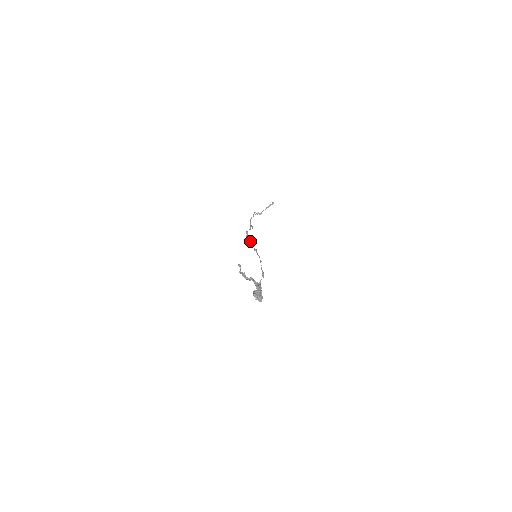
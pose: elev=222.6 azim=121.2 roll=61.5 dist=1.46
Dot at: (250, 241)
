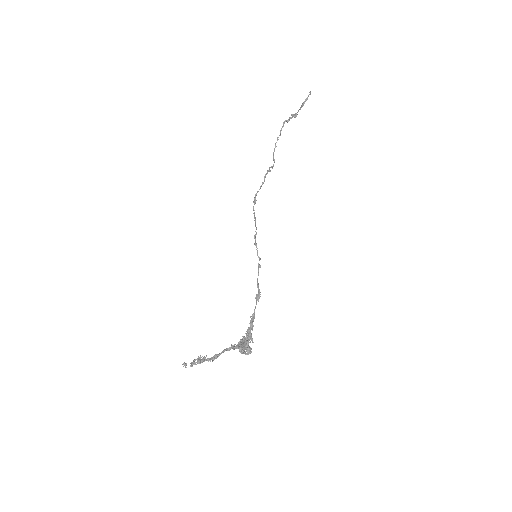
Dot at: (254, 220)
